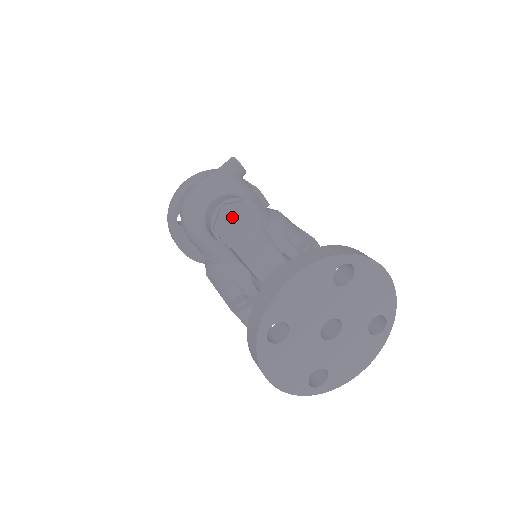
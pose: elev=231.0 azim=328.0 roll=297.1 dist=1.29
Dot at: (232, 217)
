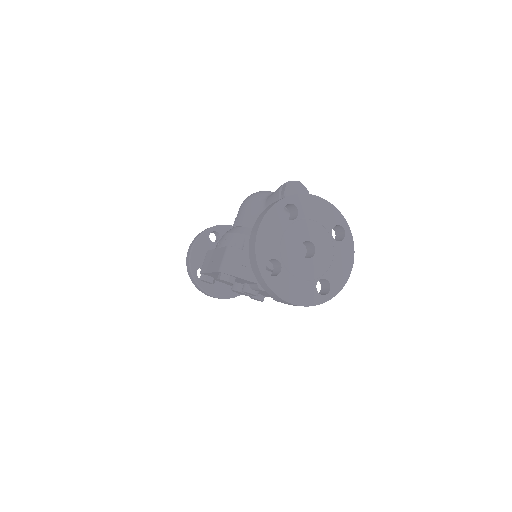
Dot at: (298, 188)
